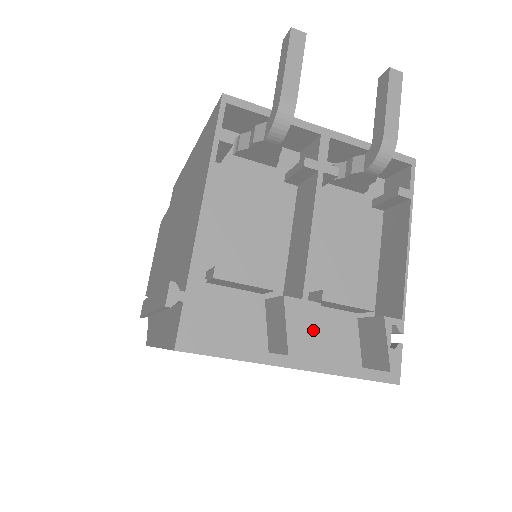
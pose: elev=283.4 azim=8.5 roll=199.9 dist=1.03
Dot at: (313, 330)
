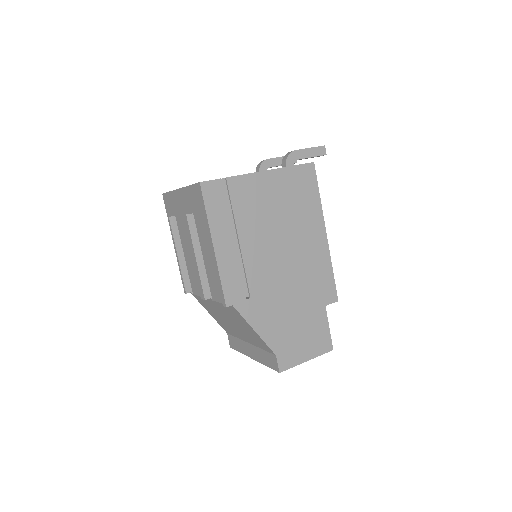
Dot at: occluded
